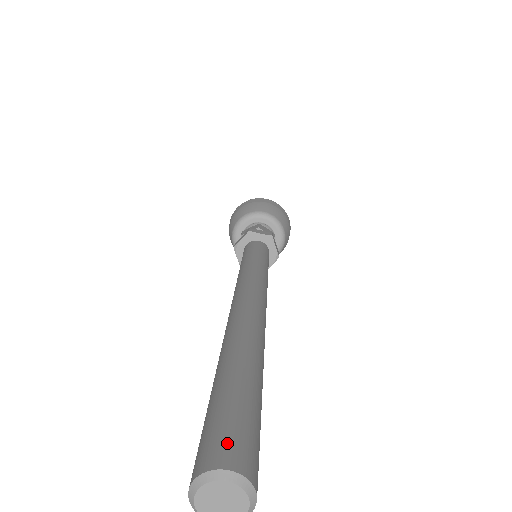
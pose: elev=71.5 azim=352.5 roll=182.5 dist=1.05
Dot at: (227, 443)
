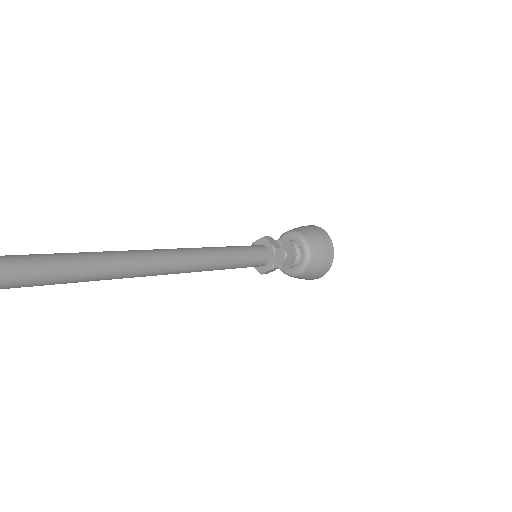
Dot at: out of frame
